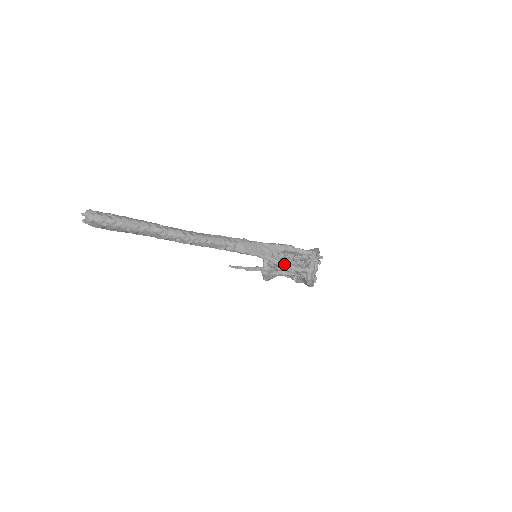
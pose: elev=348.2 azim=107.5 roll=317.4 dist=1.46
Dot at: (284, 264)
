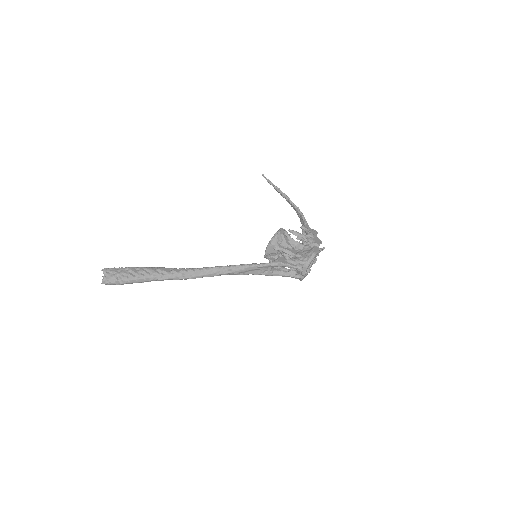
Dot at: occluded
